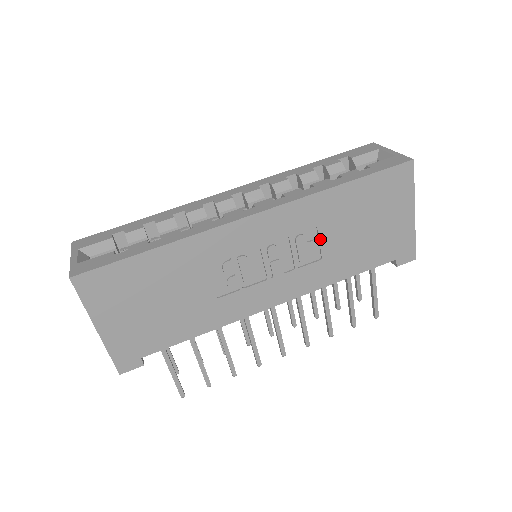
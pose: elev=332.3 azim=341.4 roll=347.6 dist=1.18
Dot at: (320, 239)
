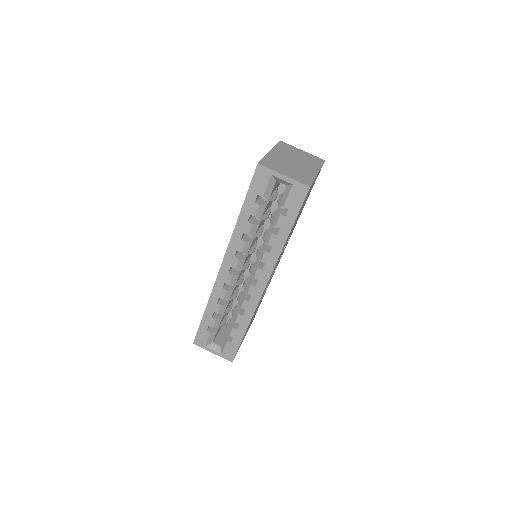
Dot at: occluded
